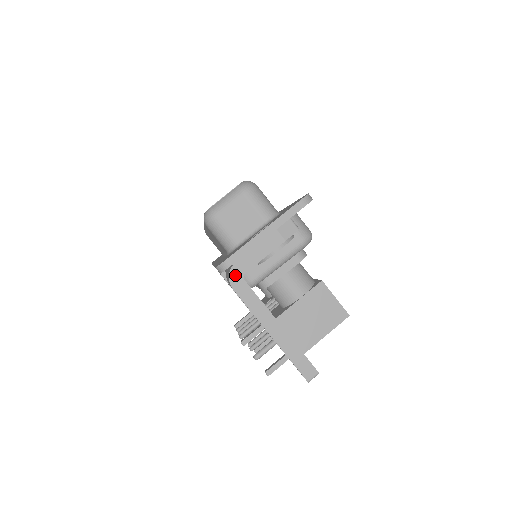
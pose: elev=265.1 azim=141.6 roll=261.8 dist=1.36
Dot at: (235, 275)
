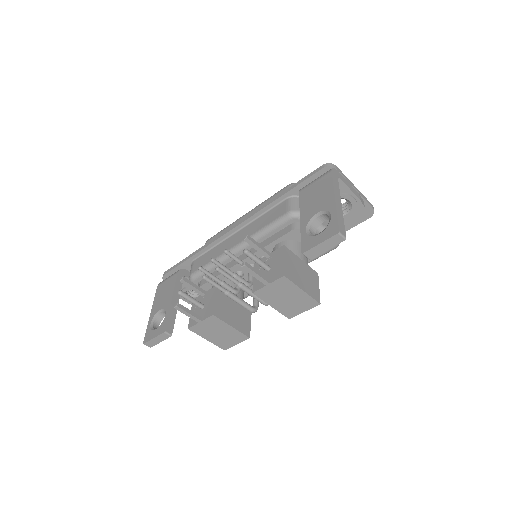
Dot at: (335, 172)
